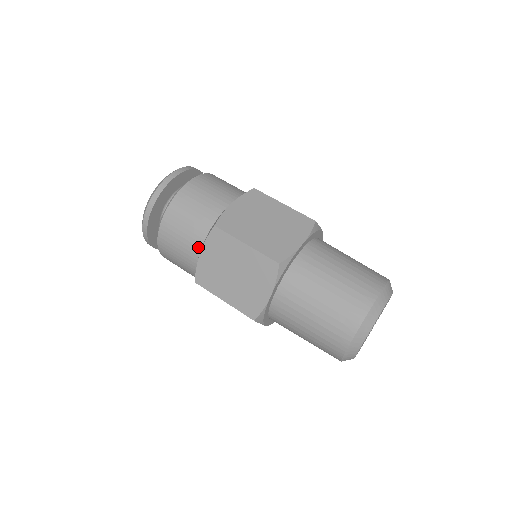
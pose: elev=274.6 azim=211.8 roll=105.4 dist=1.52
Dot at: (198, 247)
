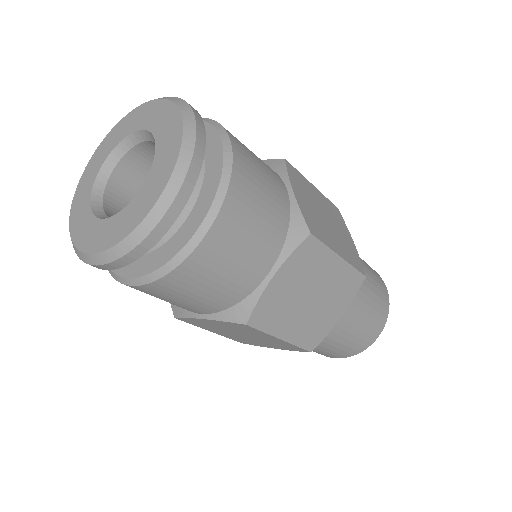
Dot at: (200, 312)
